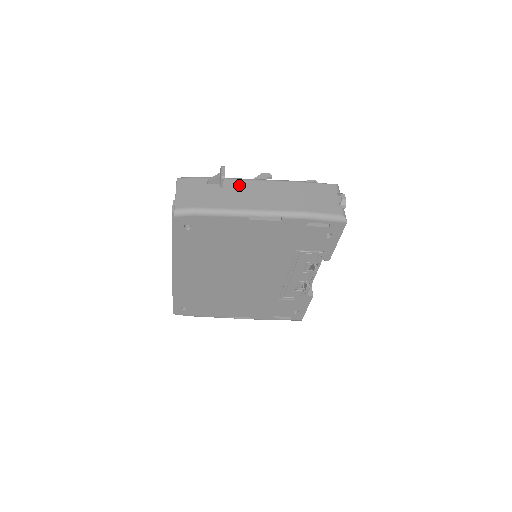
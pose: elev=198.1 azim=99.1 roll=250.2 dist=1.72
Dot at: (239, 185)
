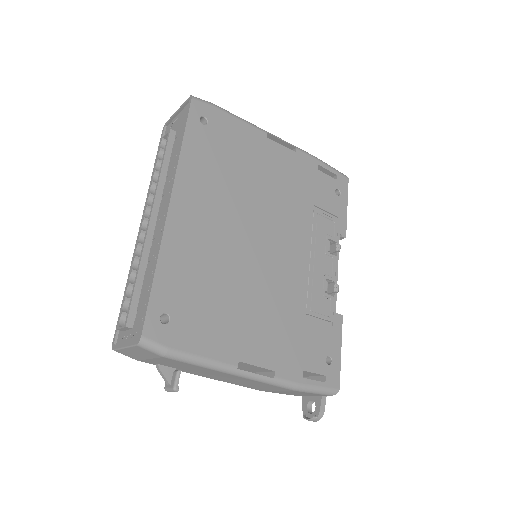
Dot at: occluded
